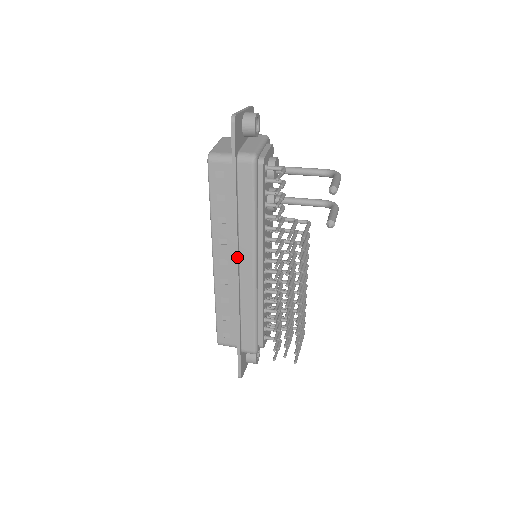
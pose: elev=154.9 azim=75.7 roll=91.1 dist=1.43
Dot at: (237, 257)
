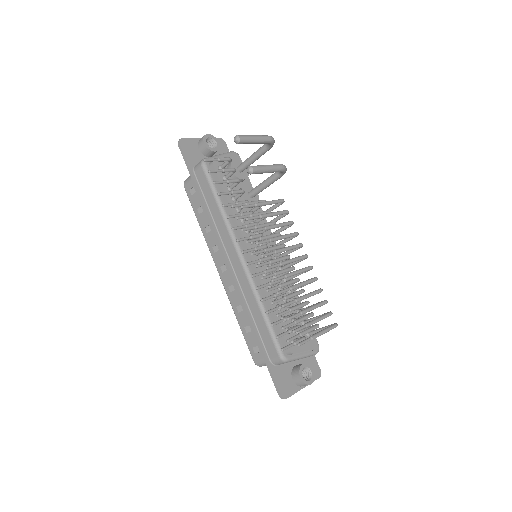
Dot at: (224, 254)
